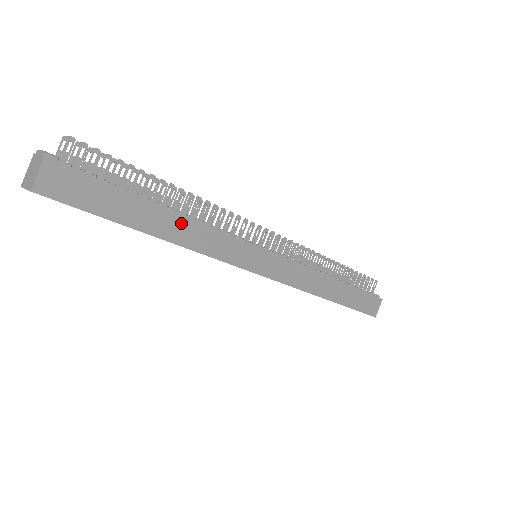
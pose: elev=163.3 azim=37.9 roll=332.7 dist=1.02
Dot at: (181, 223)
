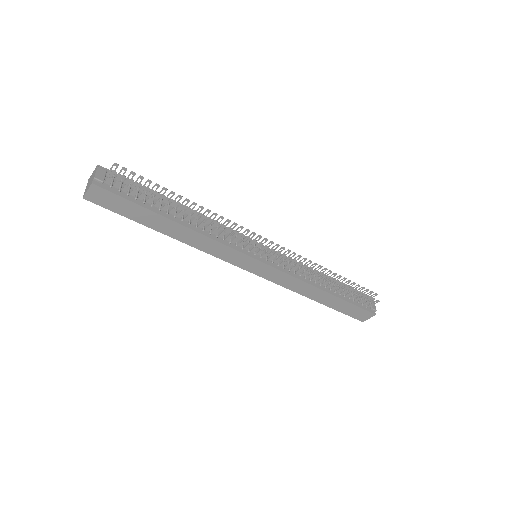
Dot at: (186, 232)
